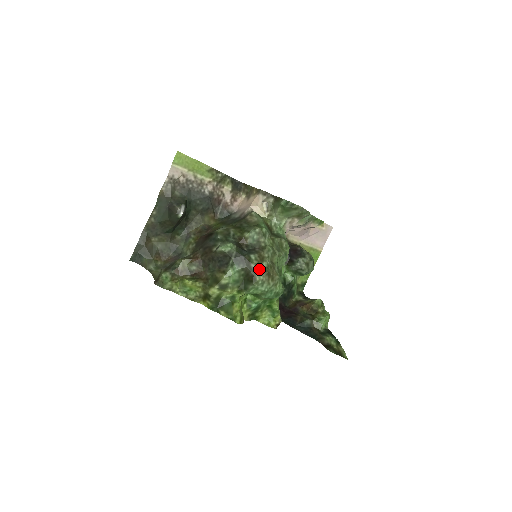
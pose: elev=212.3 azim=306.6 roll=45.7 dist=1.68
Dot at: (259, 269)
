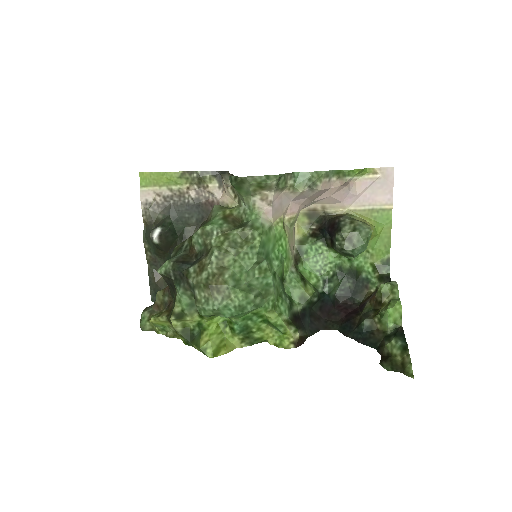
Dot at: (197, 284)
